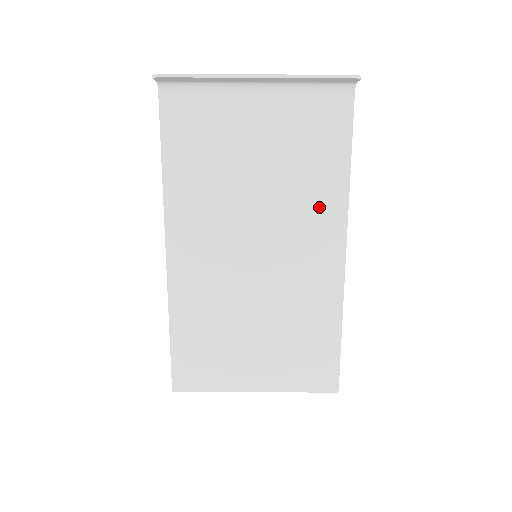
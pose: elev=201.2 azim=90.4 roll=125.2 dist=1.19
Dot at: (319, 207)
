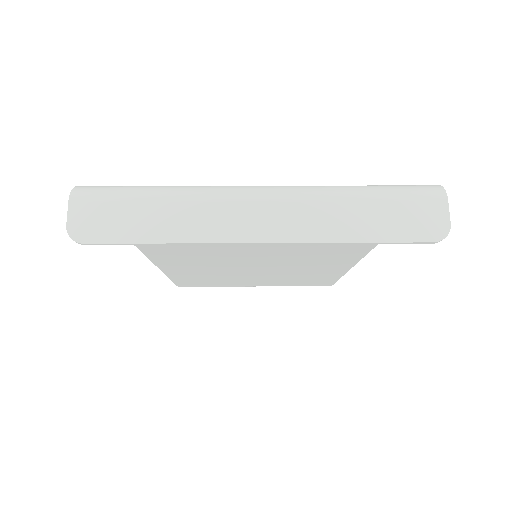
Dot at: (340, 244)
